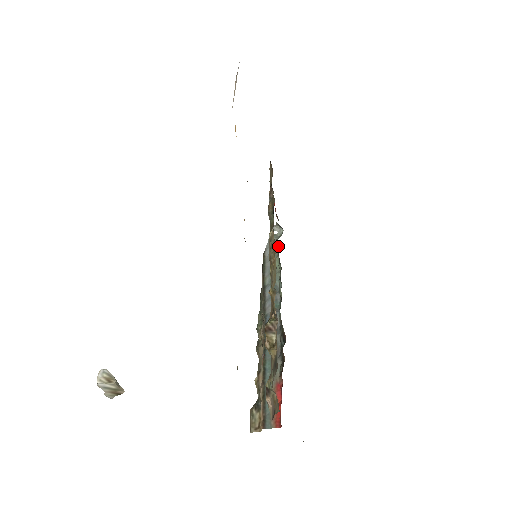
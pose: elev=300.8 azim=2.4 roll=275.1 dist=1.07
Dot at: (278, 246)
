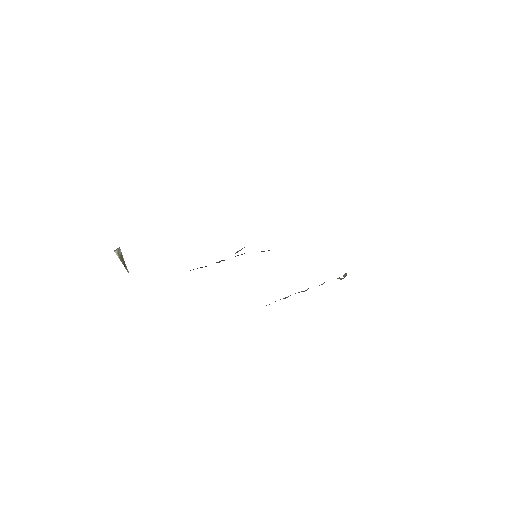
Dot at: occluded
